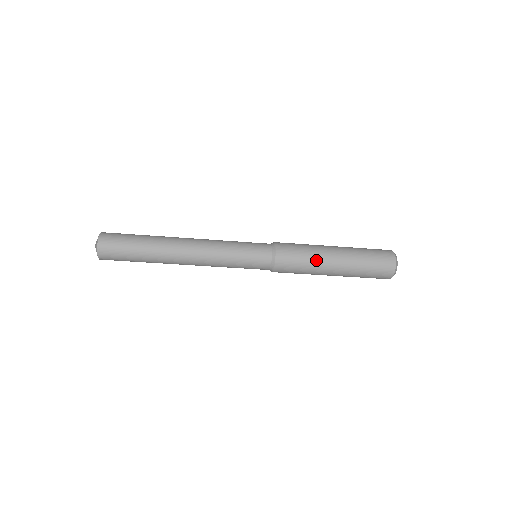
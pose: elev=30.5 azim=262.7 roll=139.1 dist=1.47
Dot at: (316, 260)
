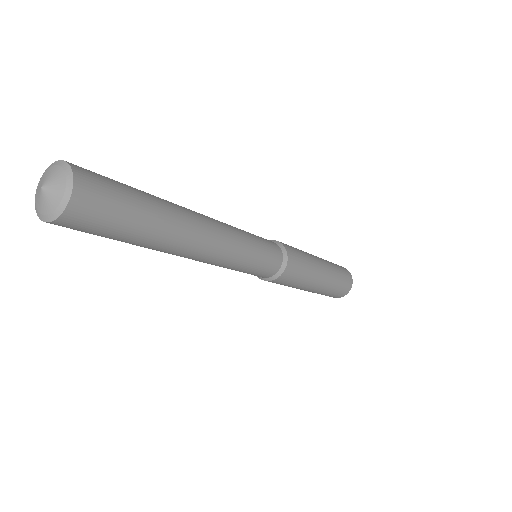
Dot at: (298, 287)
